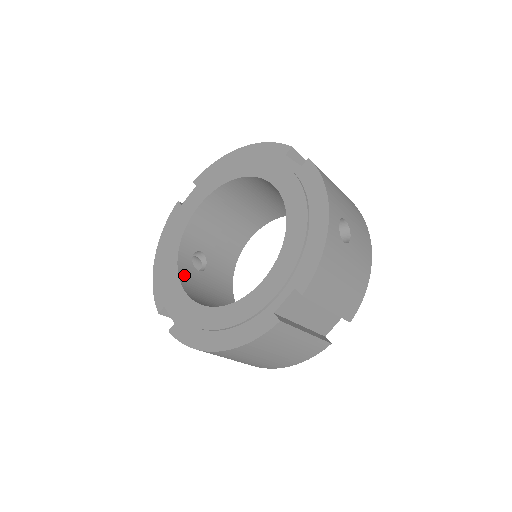
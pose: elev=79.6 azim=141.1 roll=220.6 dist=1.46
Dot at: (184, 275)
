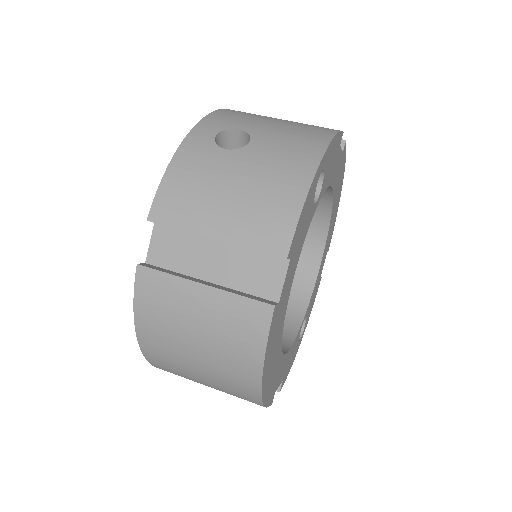
Dot at: occluded
